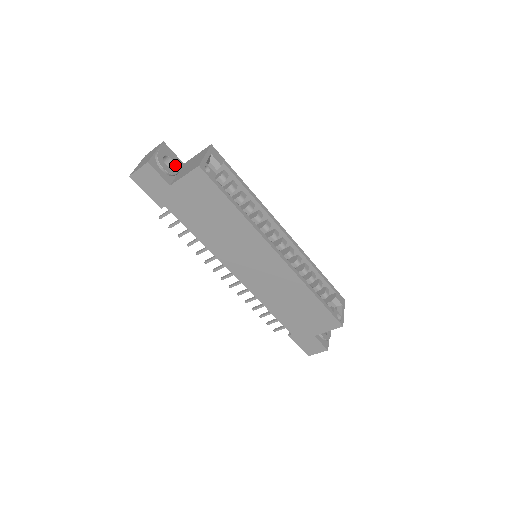
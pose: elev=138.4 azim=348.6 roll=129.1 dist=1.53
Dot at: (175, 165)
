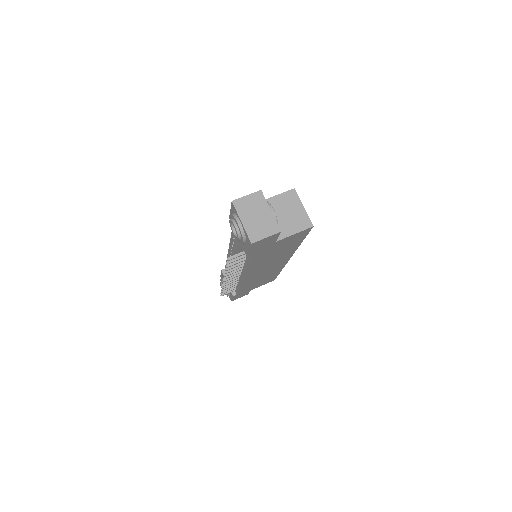
Dot at: occluded
